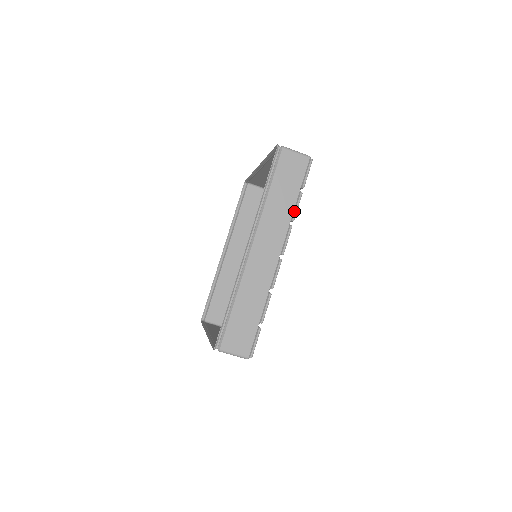
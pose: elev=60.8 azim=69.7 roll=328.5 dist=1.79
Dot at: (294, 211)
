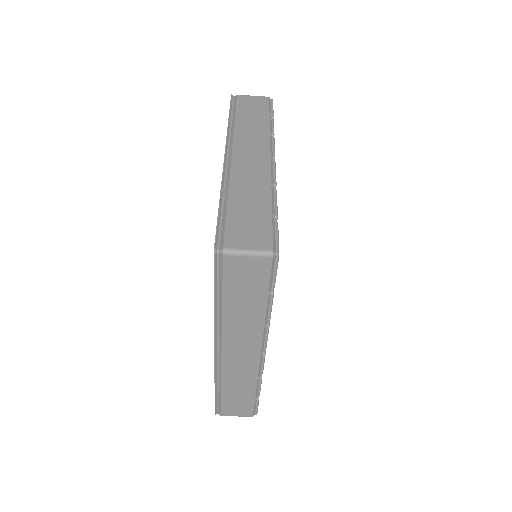
Dot at: (270, 128)
